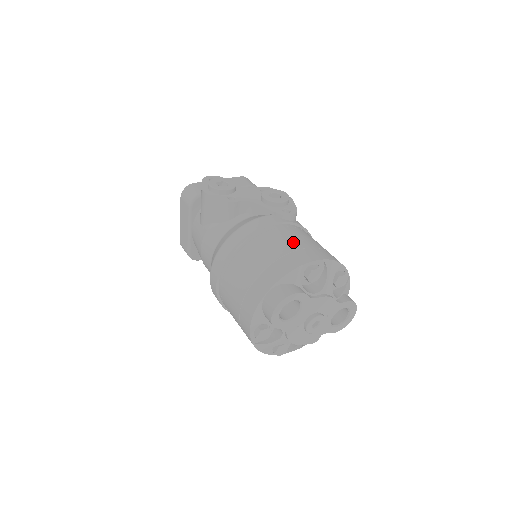
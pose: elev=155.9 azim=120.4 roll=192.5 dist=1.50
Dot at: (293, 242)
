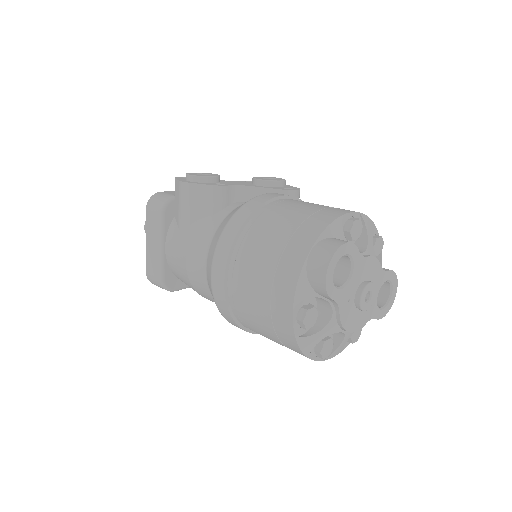
Dot at: (315, 205)
